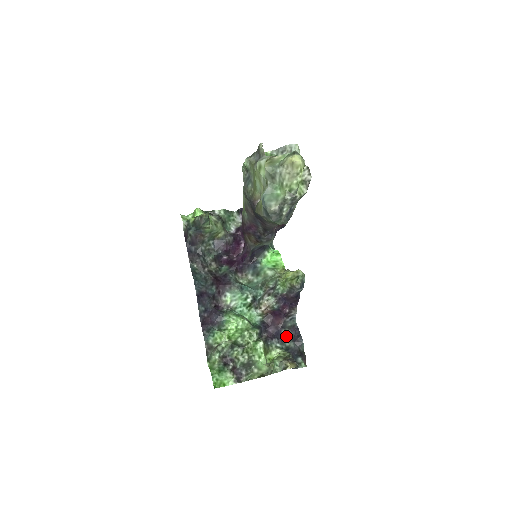
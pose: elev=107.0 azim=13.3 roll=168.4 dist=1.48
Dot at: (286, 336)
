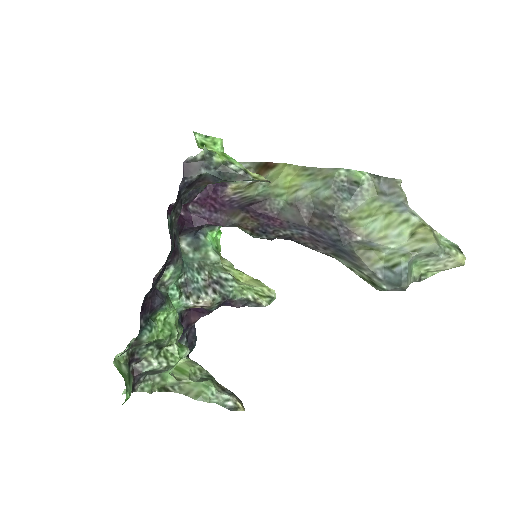
Dot at: (186, 335)
